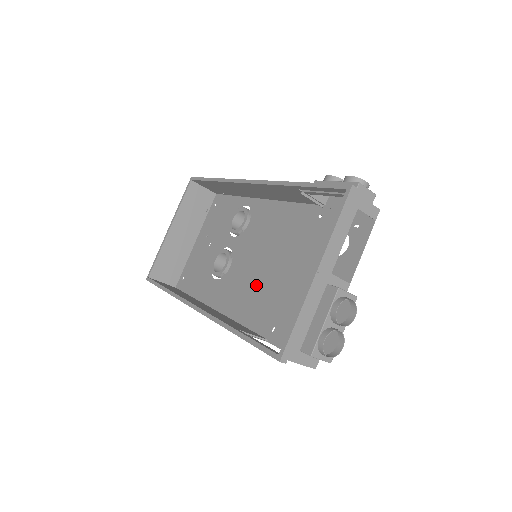
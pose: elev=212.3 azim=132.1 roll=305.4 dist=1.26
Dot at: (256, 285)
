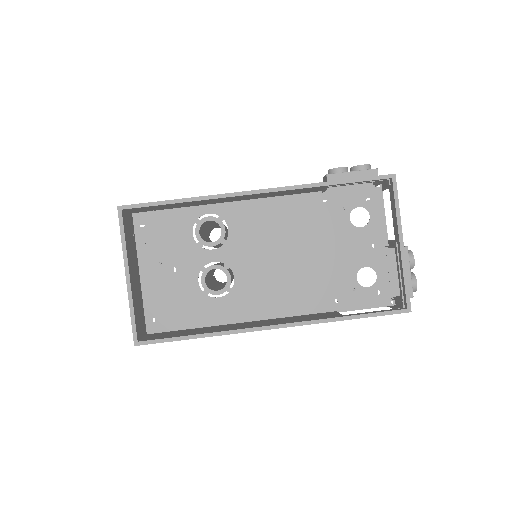
Dot at: (288, 279)
